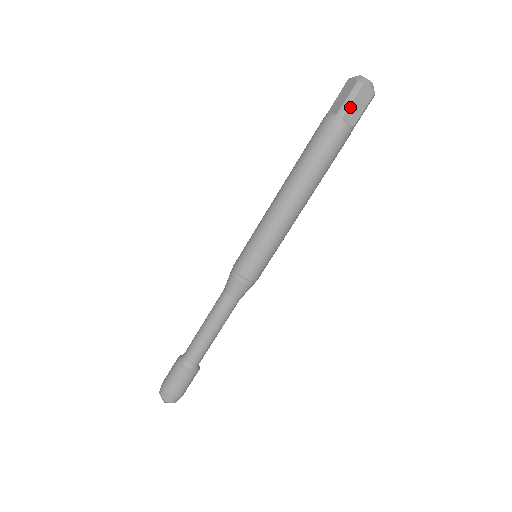
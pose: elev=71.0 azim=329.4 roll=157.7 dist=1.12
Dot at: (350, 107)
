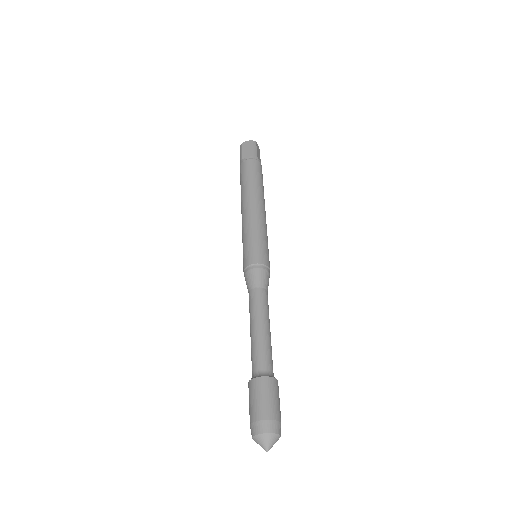
Dot at: (257, 152)
